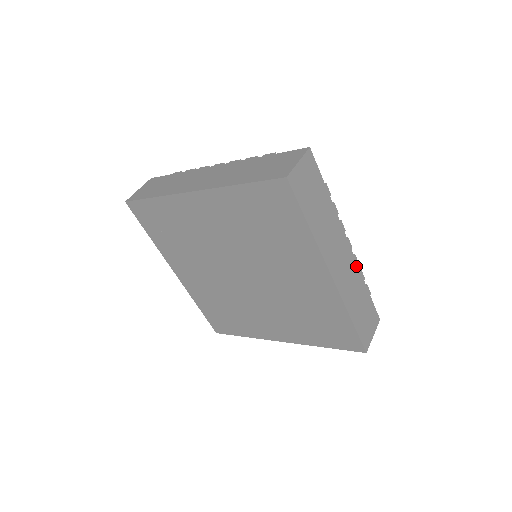
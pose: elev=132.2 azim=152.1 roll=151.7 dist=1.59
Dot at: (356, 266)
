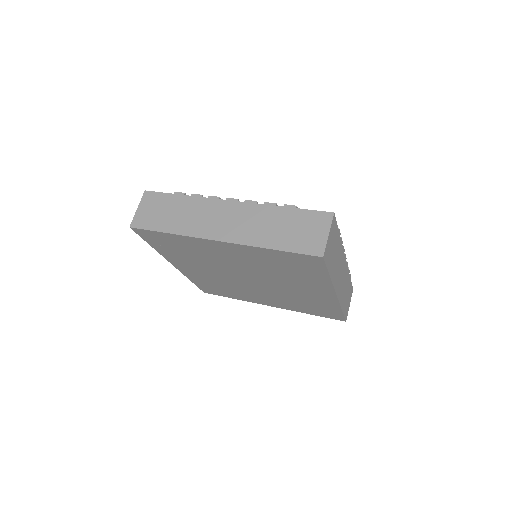
Dot at: (347, 269)
